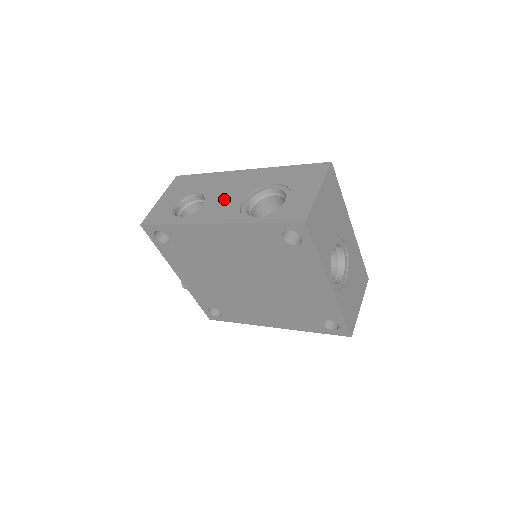
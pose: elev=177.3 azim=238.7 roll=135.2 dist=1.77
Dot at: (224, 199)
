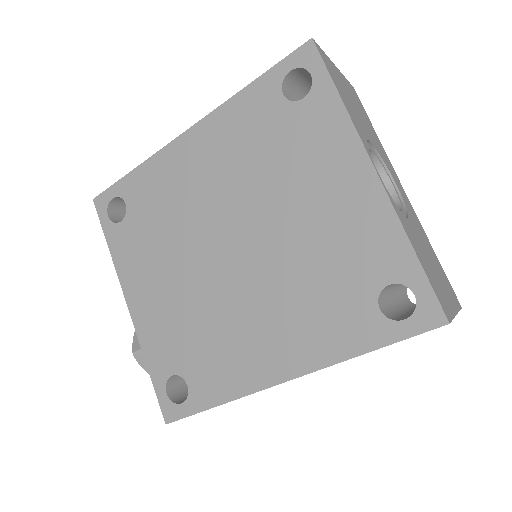
Dot at: occluded
